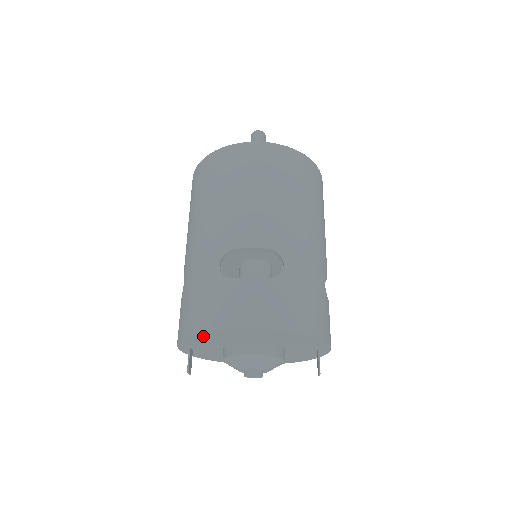
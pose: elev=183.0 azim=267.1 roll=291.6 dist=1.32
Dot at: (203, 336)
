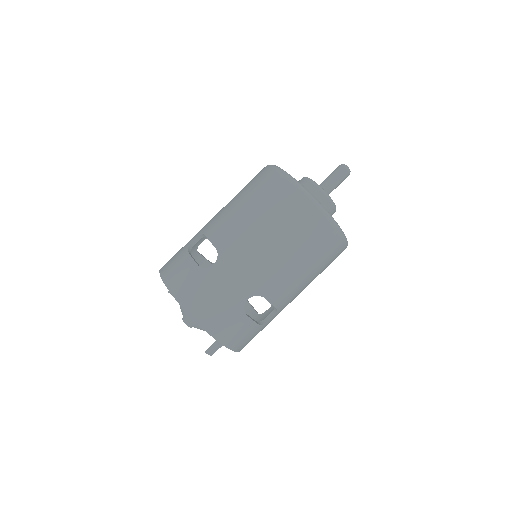
Dot at: occluded
